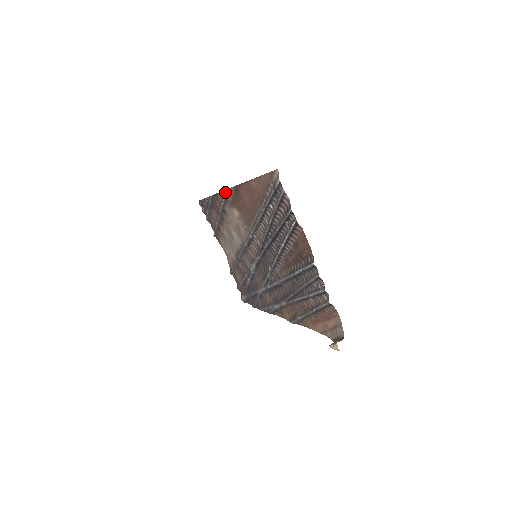
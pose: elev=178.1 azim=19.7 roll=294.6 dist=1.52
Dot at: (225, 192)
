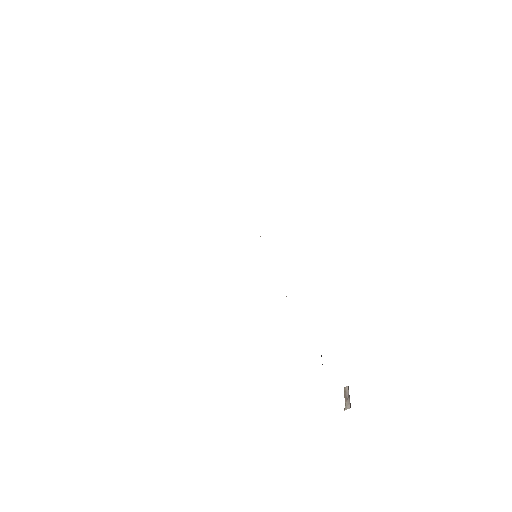
Dot at: occluded
